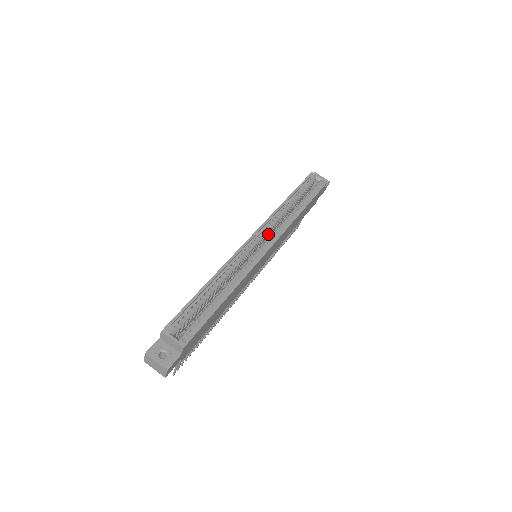
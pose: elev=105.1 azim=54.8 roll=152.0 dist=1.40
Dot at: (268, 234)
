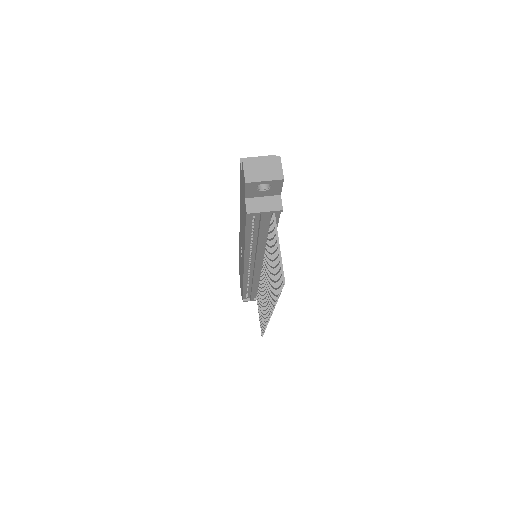
Dot at: occluded
